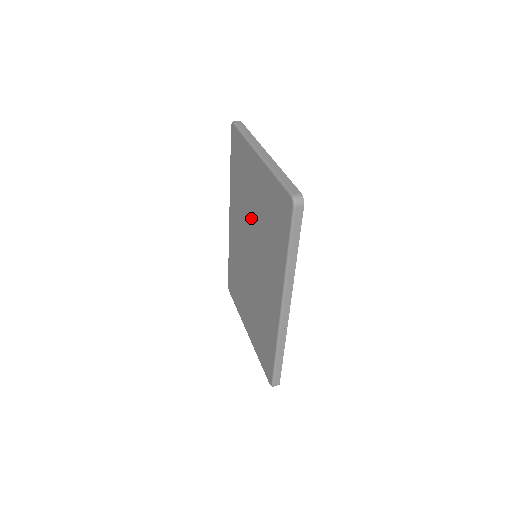
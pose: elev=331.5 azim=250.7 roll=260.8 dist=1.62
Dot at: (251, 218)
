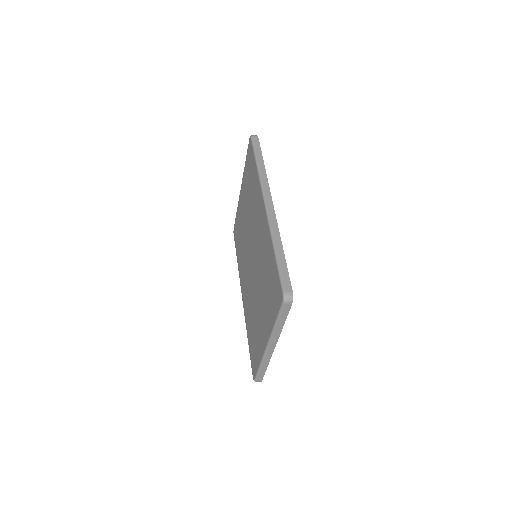
Dot at: (246, 232)
